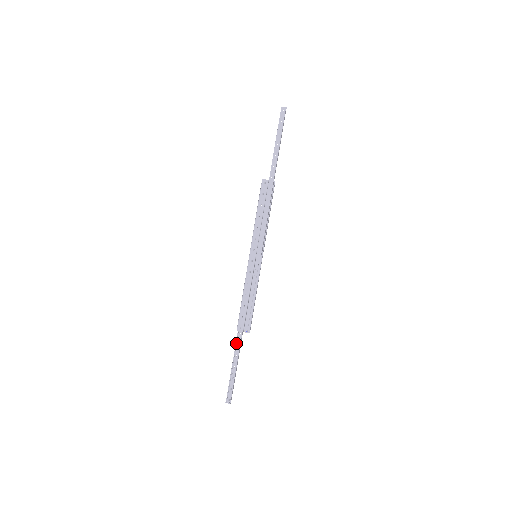
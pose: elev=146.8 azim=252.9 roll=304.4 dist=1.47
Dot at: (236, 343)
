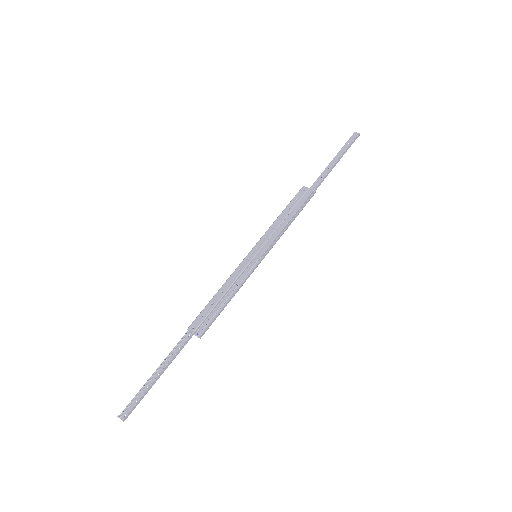
Dot at: (177, 345)
